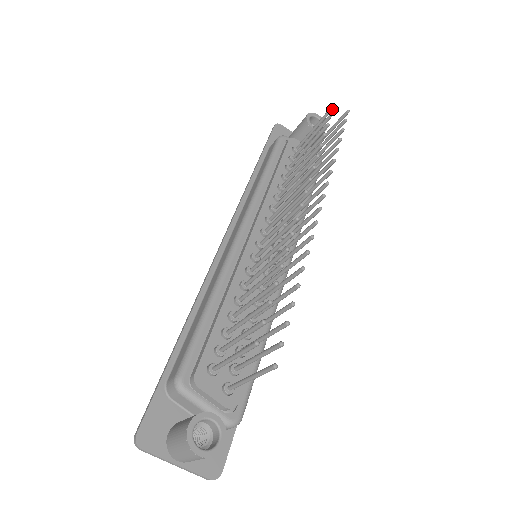
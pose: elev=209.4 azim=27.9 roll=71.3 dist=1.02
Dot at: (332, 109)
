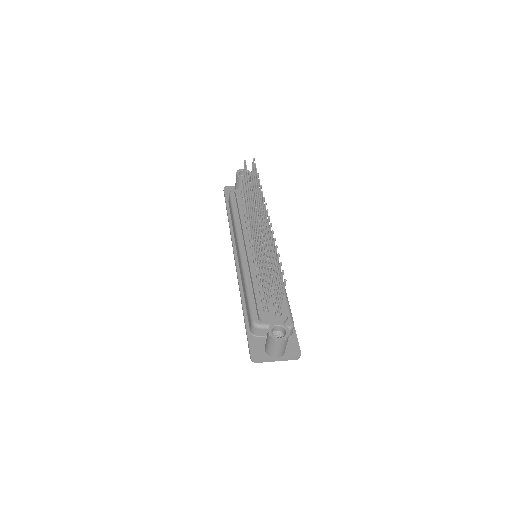
Dot at: (245, 163)
